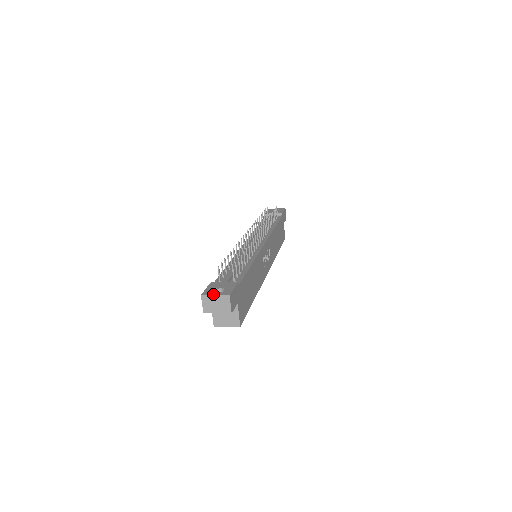
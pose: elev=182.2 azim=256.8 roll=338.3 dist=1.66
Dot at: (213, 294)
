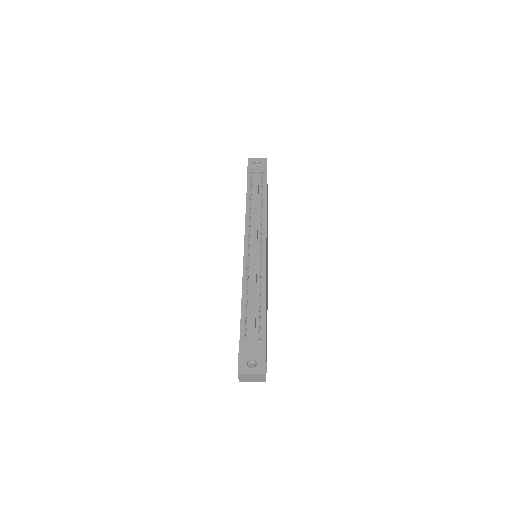
Dot at: (249, 373)
